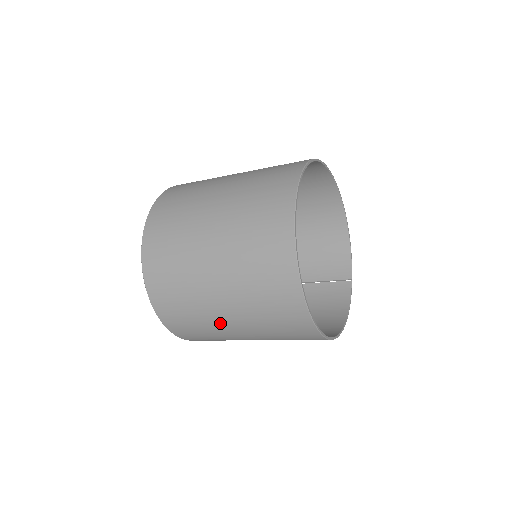
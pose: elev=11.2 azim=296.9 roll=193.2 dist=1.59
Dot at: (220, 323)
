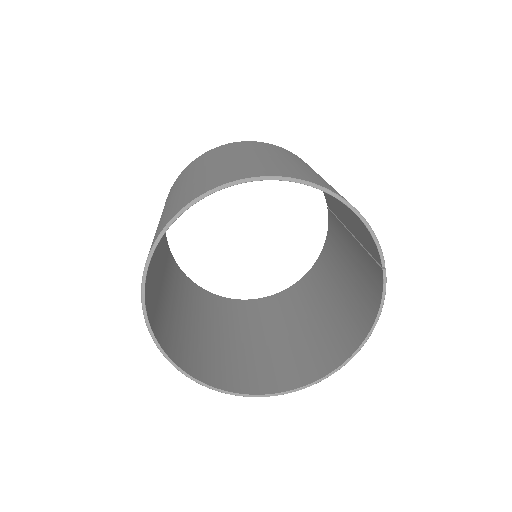
Dot at: (243, 334)
